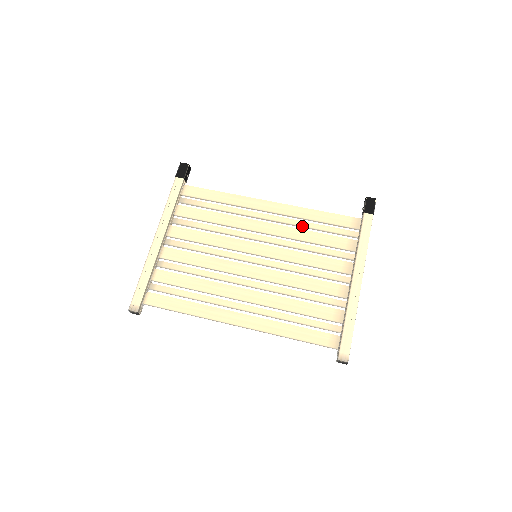
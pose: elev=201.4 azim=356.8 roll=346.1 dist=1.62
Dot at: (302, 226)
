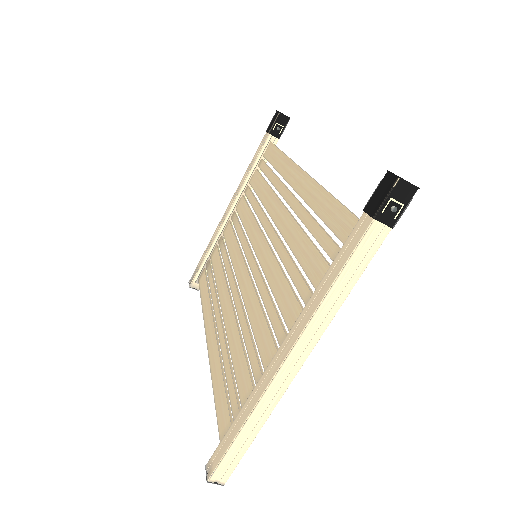
Dot at: (302, 221)
